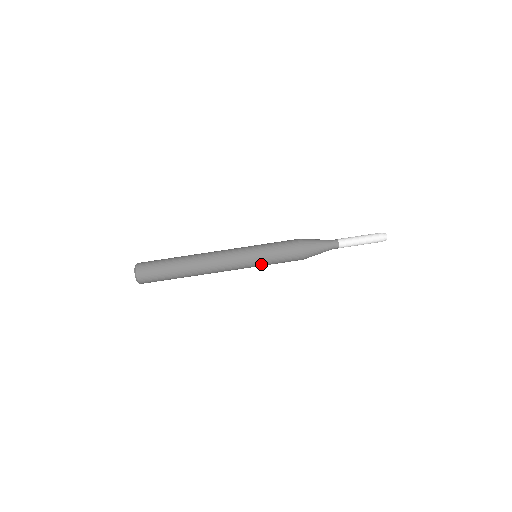
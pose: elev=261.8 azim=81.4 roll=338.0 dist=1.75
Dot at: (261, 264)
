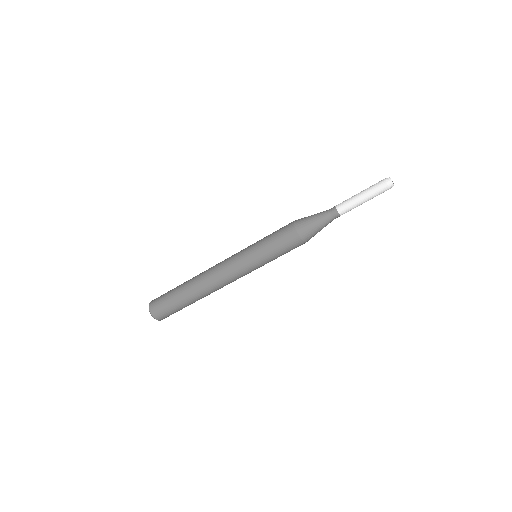
Dot at: (260, 261)
